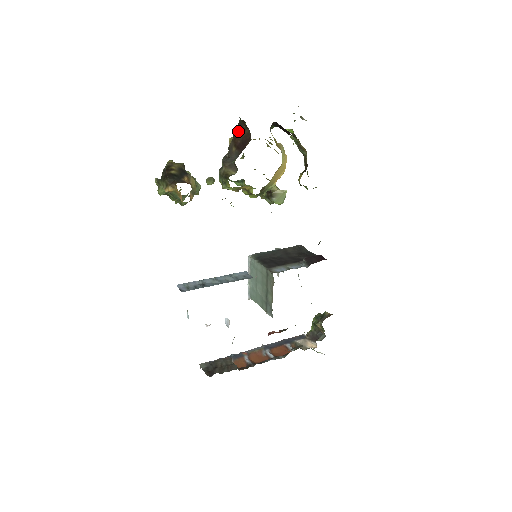
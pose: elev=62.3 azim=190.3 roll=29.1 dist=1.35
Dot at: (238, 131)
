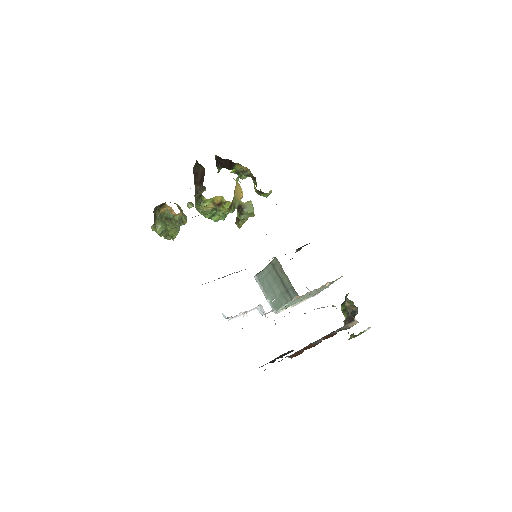
Dot at: (195, 175)
